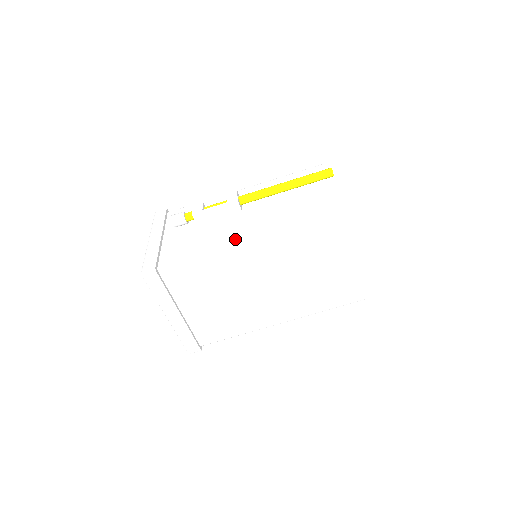
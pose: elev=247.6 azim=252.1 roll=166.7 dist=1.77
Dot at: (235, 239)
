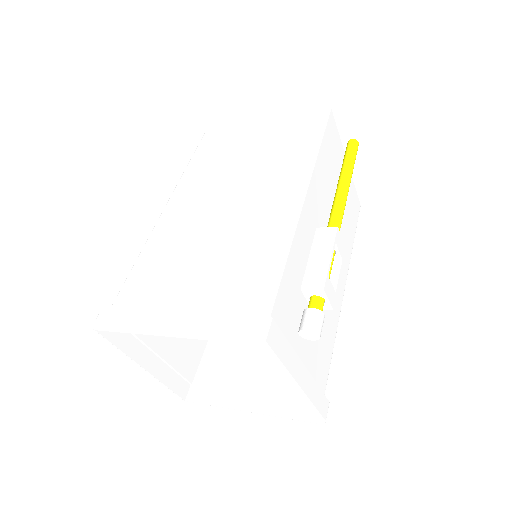
Dot at: occluded
